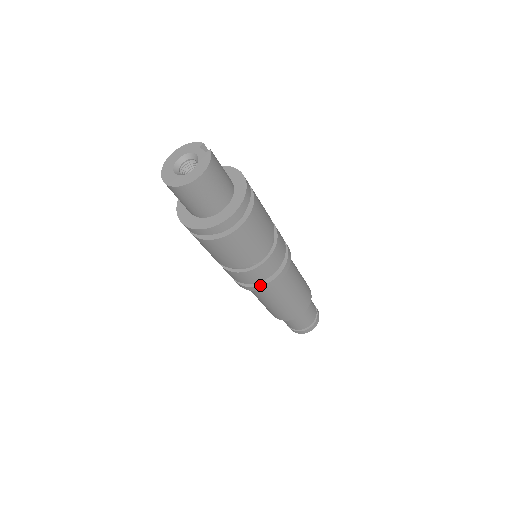
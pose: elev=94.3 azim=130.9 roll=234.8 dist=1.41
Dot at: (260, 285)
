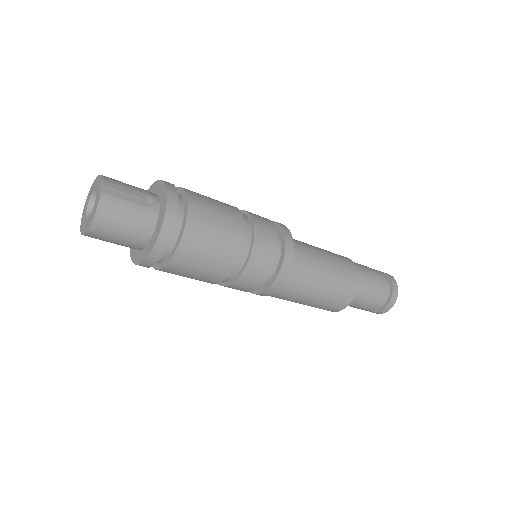
Dot at: (254, 293)
